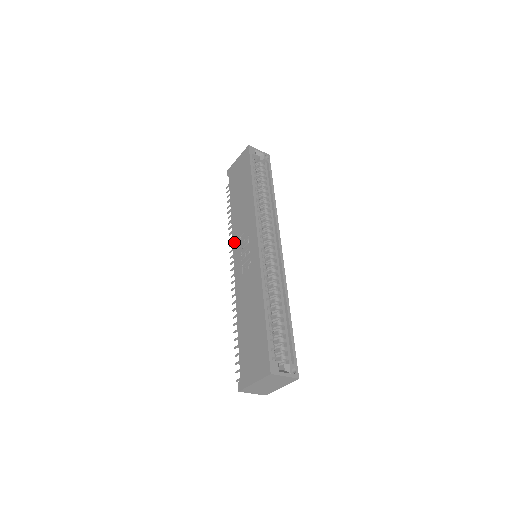
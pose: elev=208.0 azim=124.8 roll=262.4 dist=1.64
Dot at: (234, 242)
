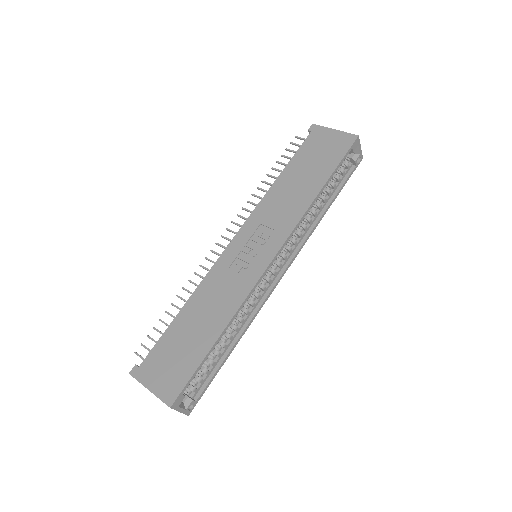
Dot at: (251, 219)
